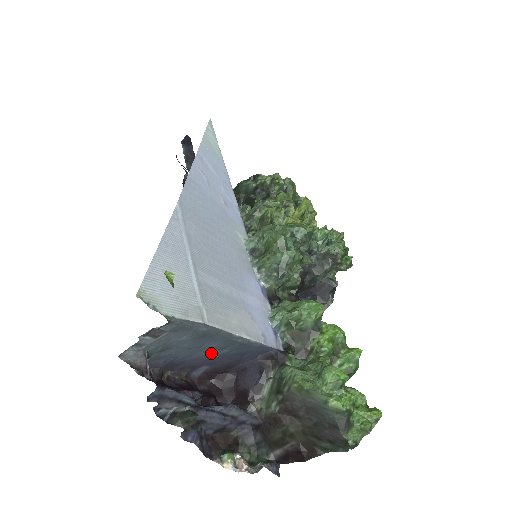
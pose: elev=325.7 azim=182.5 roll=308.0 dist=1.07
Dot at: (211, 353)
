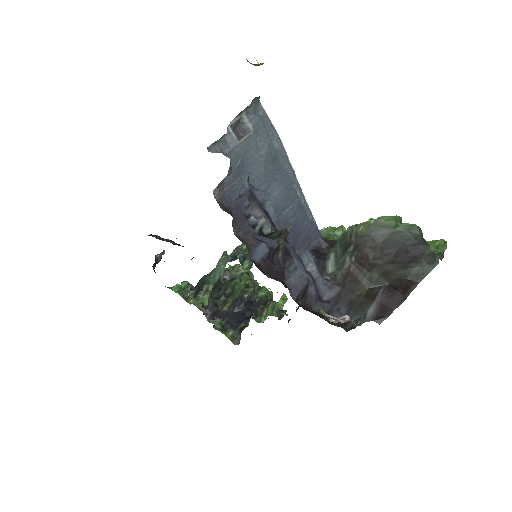
Dot at: (274, 211)
